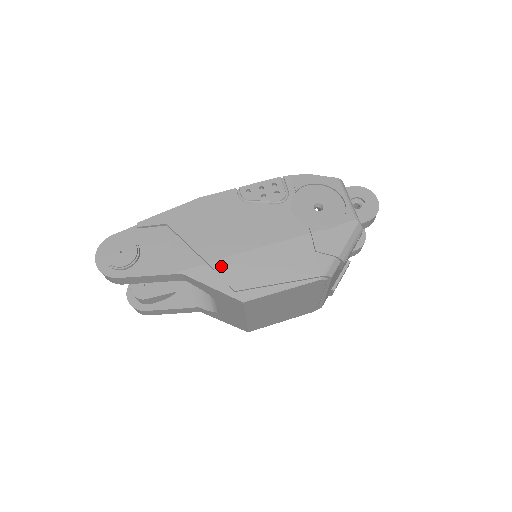
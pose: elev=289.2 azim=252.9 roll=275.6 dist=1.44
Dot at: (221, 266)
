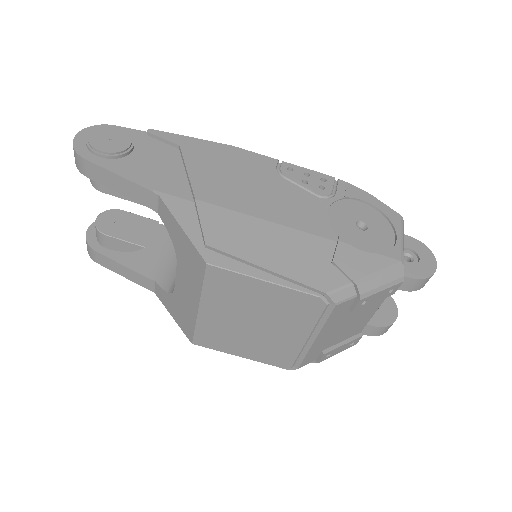
Dot at: (209, 212)
